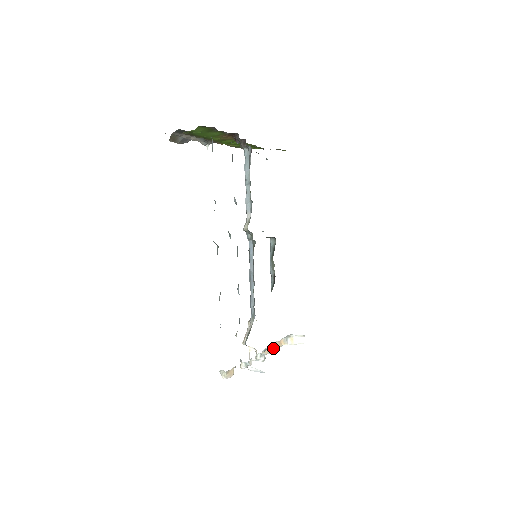
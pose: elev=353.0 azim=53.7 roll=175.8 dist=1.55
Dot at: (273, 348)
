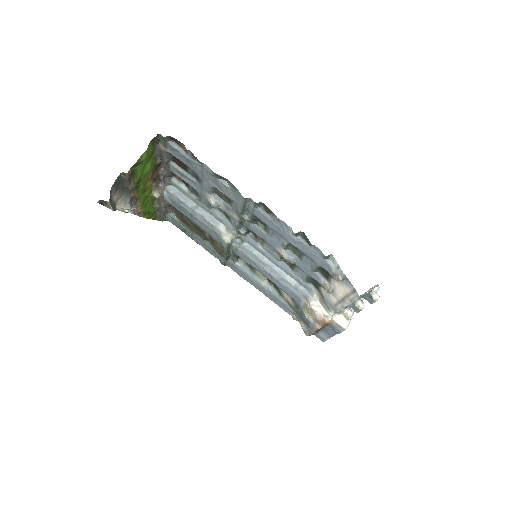
Dot at: occluded
